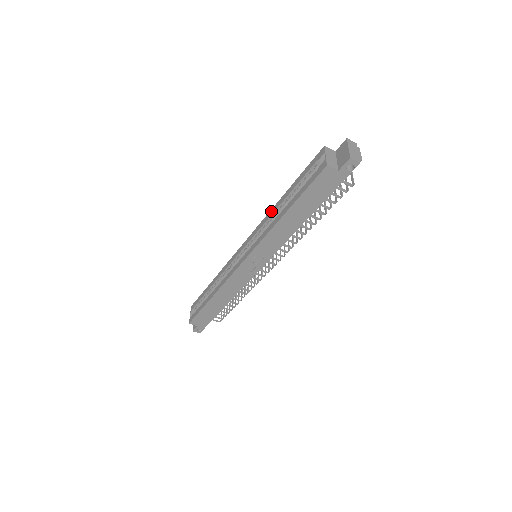
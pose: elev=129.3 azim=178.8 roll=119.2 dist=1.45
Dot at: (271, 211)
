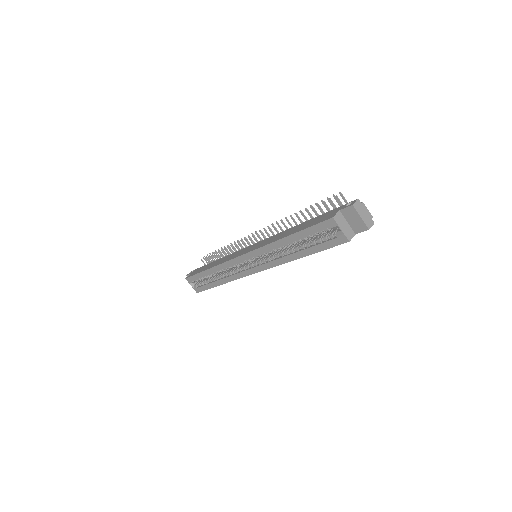
Dot at: (273, 245)
